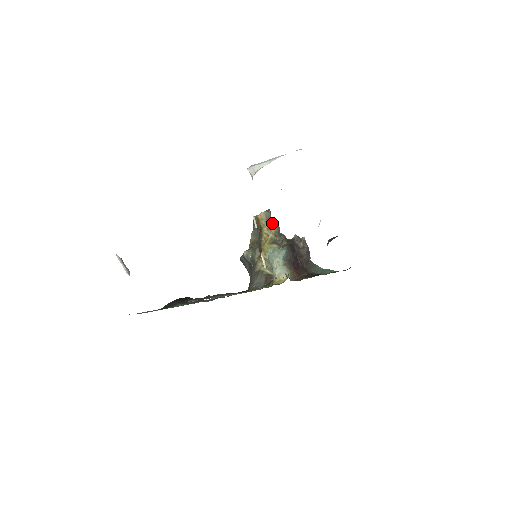
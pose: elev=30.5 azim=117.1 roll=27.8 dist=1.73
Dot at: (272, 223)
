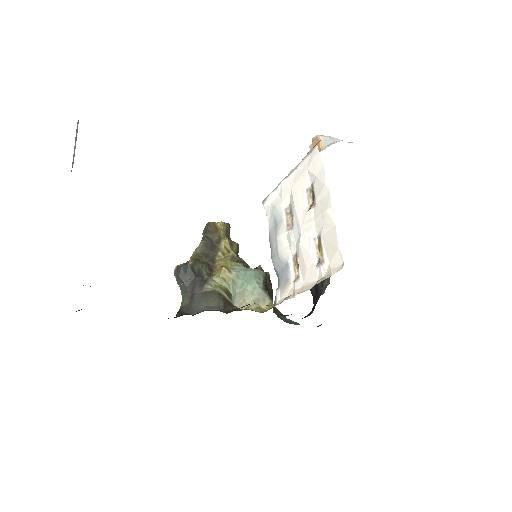
Dot at: occluded
